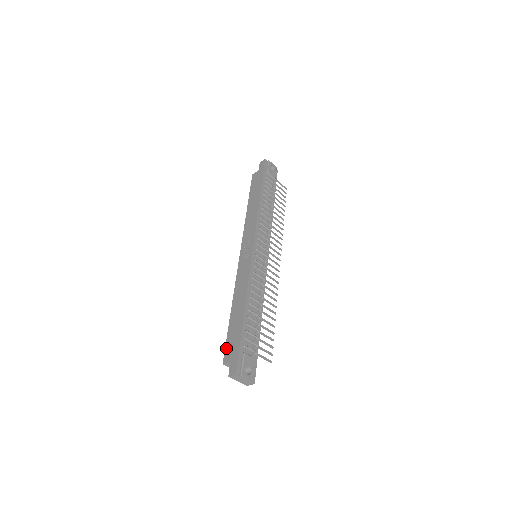
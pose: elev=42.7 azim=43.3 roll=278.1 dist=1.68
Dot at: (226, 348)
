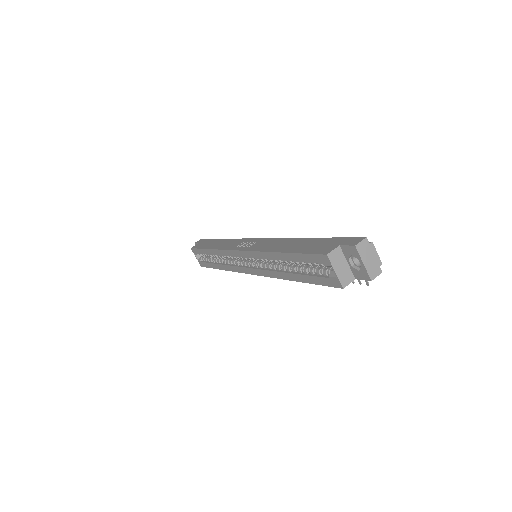
Dot at: (314, 251)
